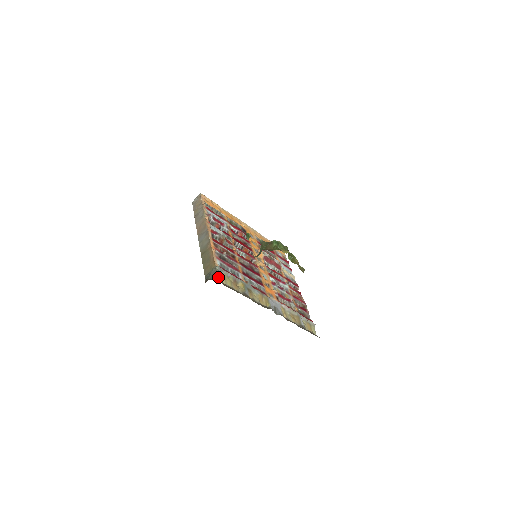
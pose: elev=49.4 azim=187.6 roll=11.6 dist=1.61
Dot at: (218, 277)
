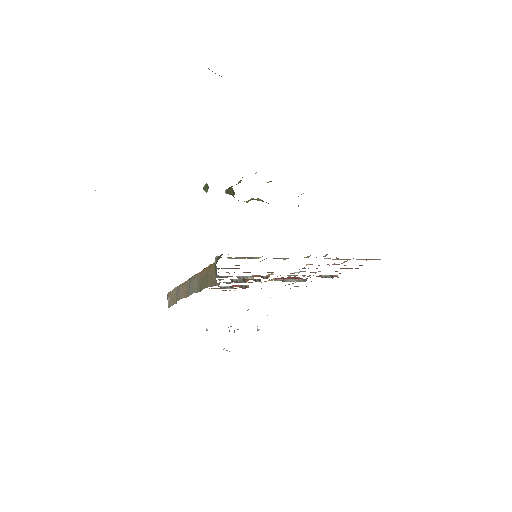
Dot at: (222, 254)
